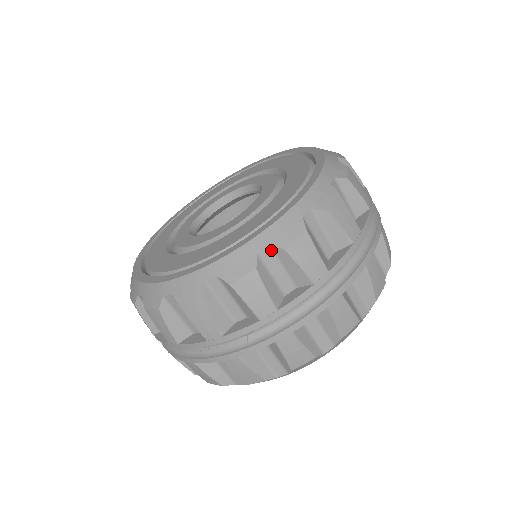
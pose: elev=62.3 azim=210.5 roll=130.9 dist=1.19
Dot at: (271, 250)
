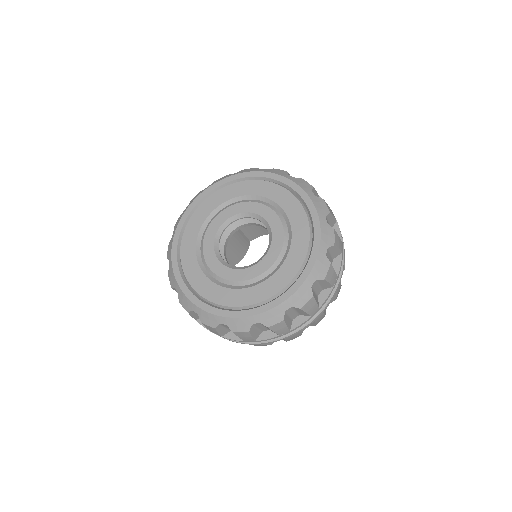
Dot at: (227, 326)
